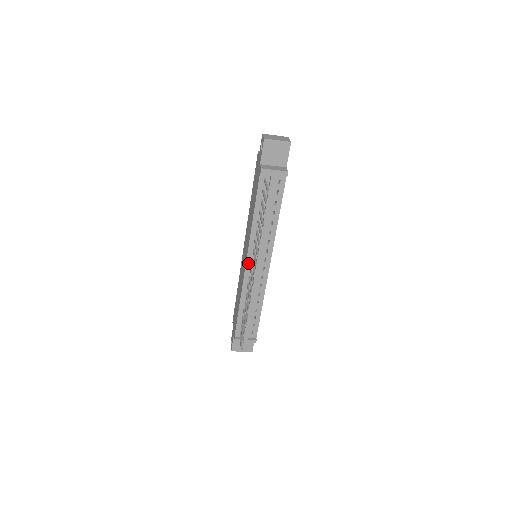
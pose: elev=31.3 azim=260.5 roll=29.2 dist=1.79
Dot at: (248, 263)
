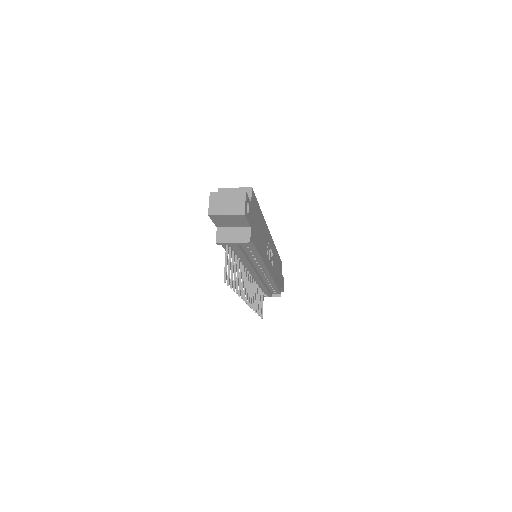
Dot at: occluded
